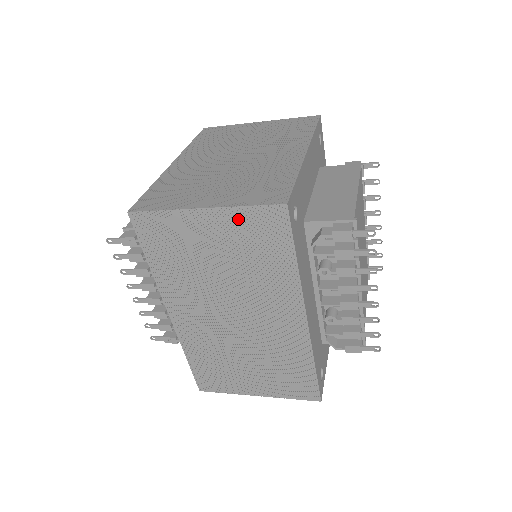
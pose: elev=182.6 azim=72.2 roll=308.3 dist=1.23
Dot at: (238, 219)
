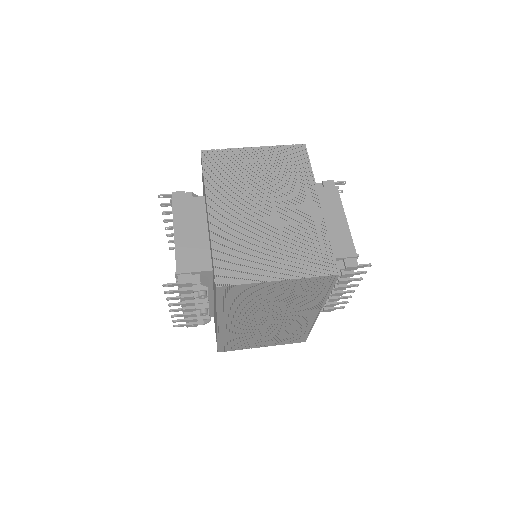
Dot at: (302, 283)
